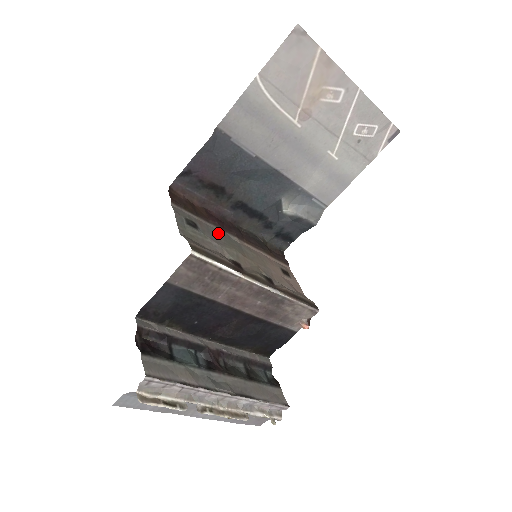
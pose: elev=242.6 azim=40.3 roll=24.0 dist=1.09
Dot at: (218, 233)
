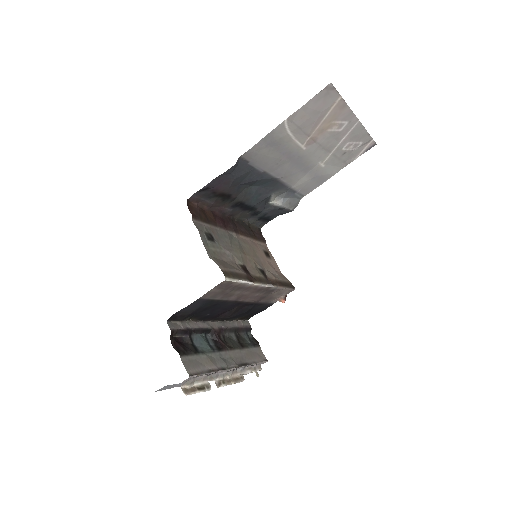
Dot at: (225, 236)
